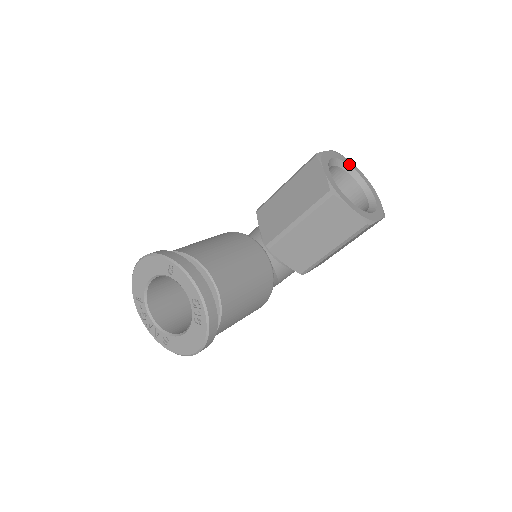
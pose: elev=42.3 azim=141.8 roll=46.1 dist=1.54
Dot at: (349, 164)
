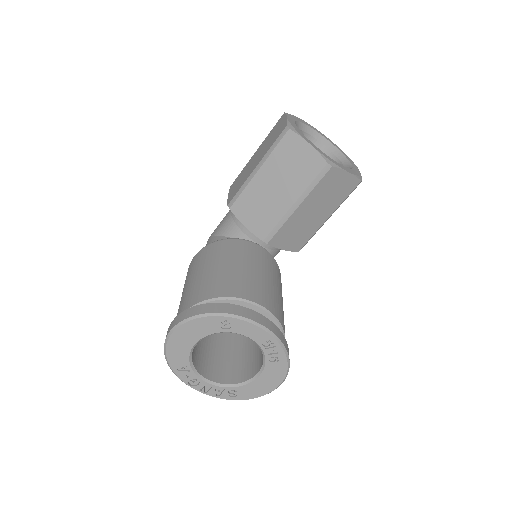
Dot at: (302, 122)
